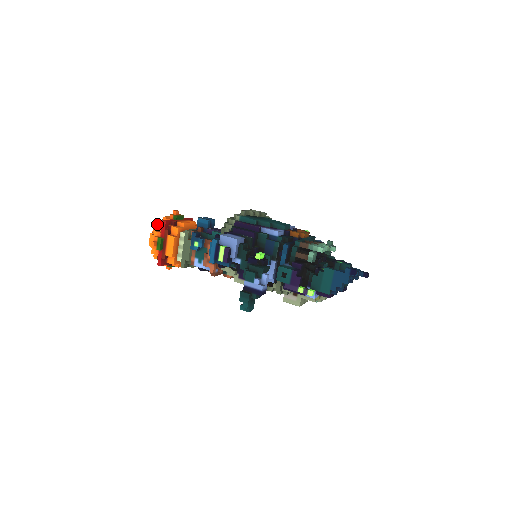
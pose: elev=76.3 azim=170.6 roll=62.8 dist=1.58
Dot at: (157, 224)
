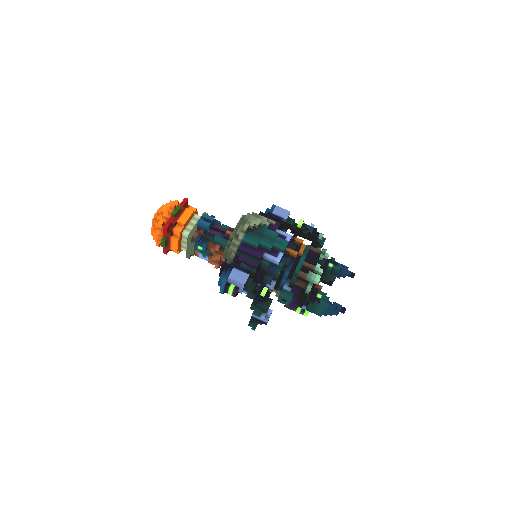
Dot at: occluded
